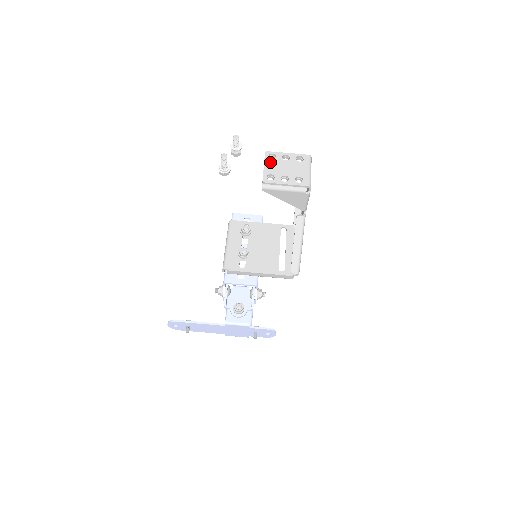
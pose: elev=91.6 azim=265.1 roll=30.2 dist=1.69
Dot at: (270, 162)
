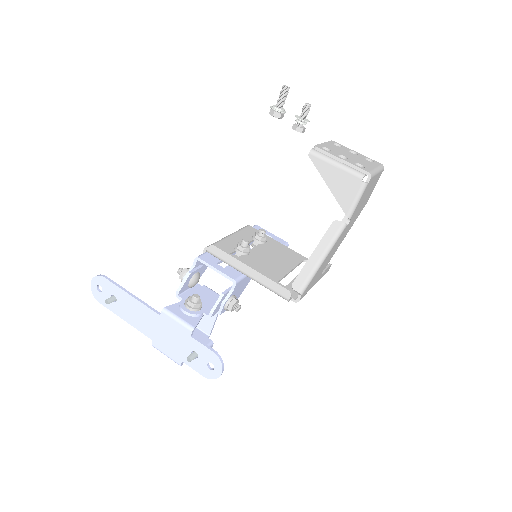
Dot at: (333, 145)
